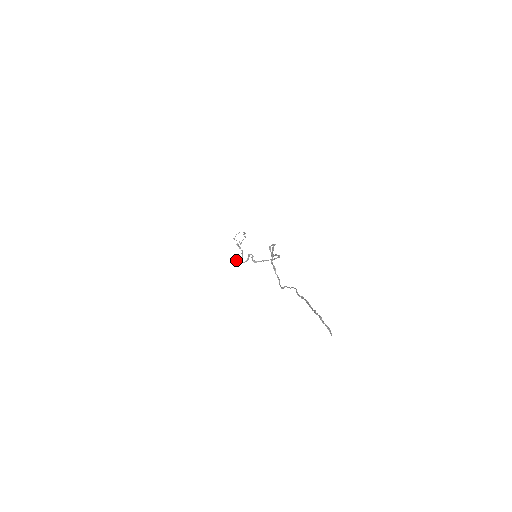
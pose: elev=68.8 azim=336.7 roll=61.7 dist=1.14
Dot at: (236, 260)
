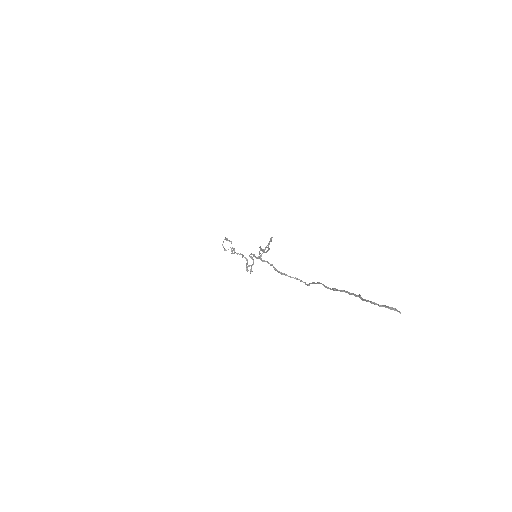
Dot at: (246, 269)
